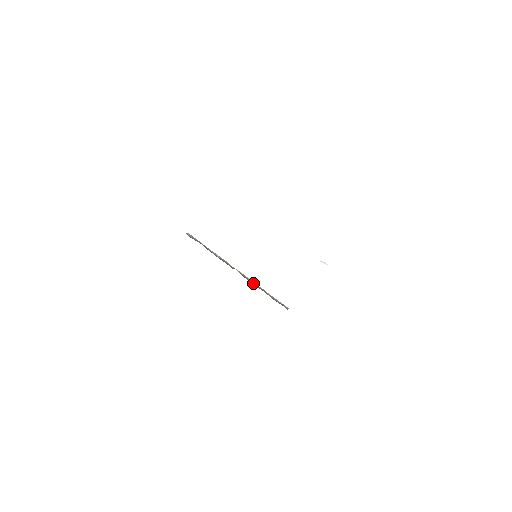
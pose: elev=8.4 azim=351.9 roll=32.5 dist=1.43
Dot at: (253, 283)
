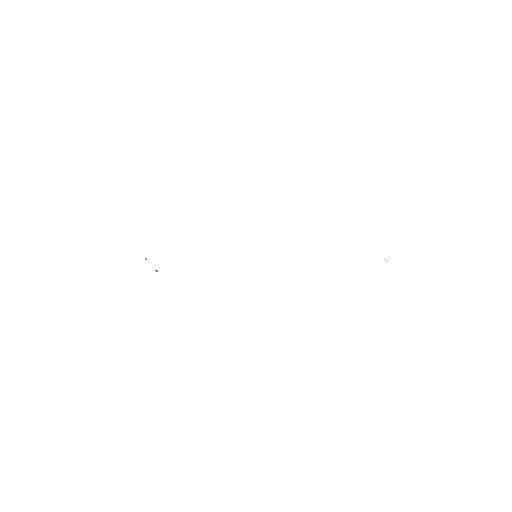
Dot at: occluded
